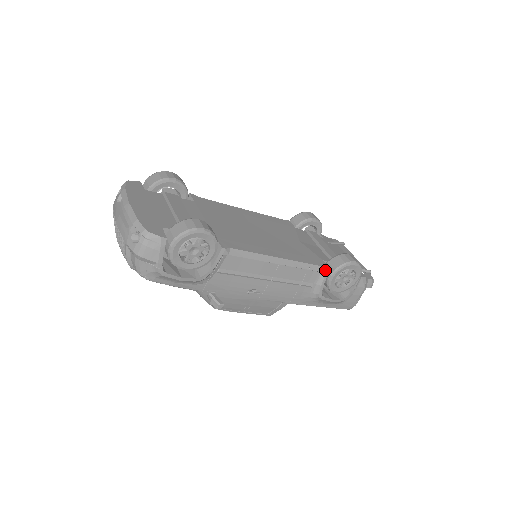
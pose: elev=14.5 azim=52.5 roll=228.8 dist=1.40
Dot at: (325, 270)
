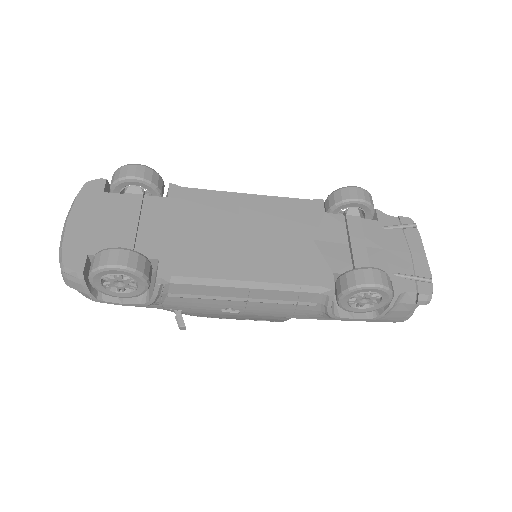
Dot at: (328, 291)
